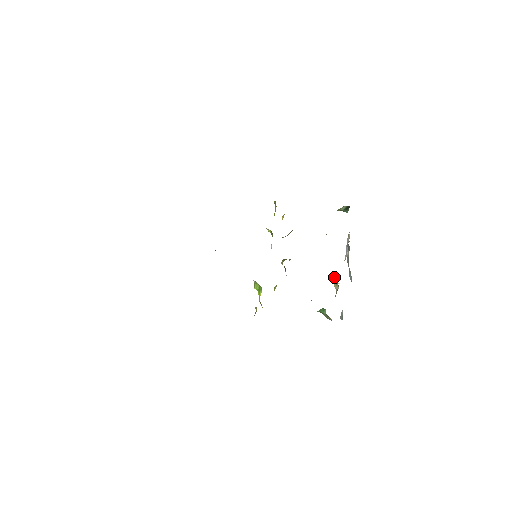
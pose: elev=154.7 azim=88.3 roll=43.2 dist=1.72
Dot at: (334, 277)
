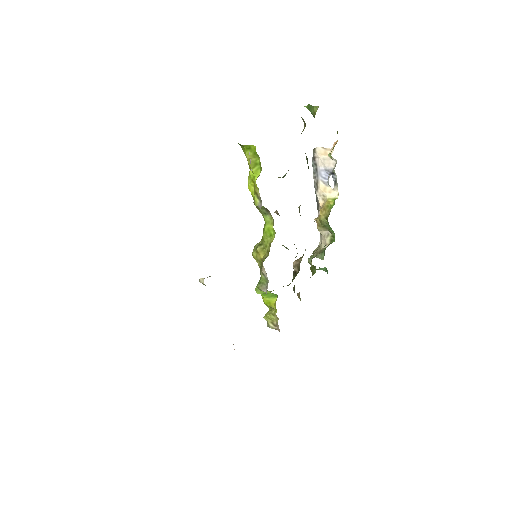
Dot at: (326, 224)
